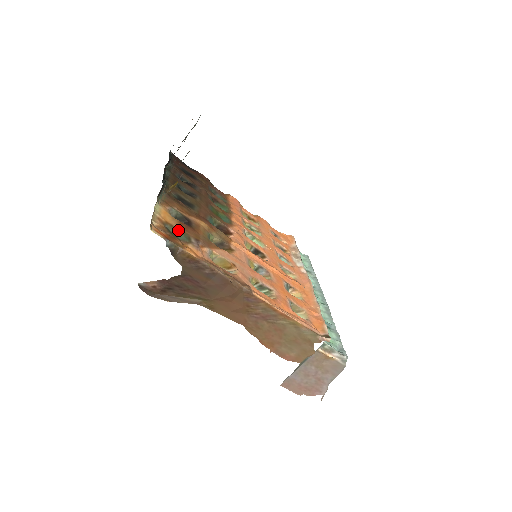
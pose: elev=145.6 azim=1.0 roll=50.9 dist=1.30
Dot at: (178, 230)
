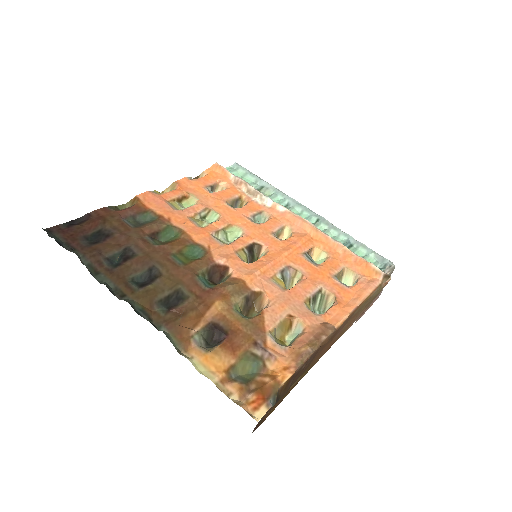
Dot at: (239, 362)
